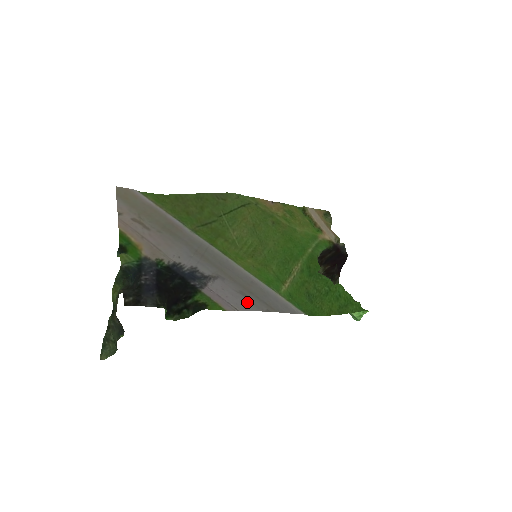
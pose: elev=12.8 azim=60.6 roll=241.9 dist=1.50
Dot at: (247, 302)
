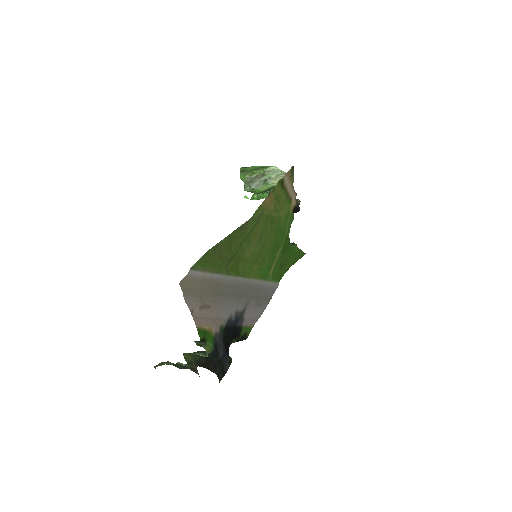
Dot at: (260, 309)
